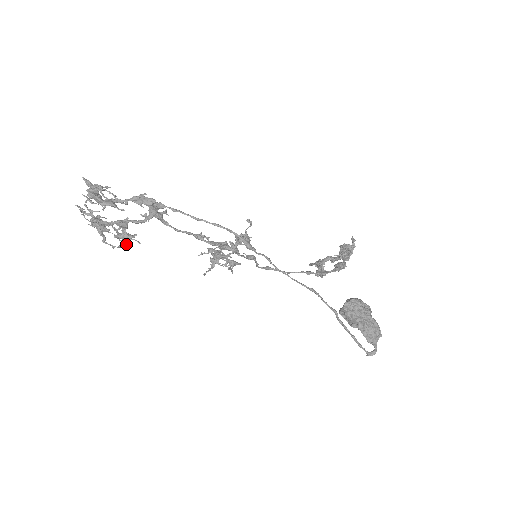
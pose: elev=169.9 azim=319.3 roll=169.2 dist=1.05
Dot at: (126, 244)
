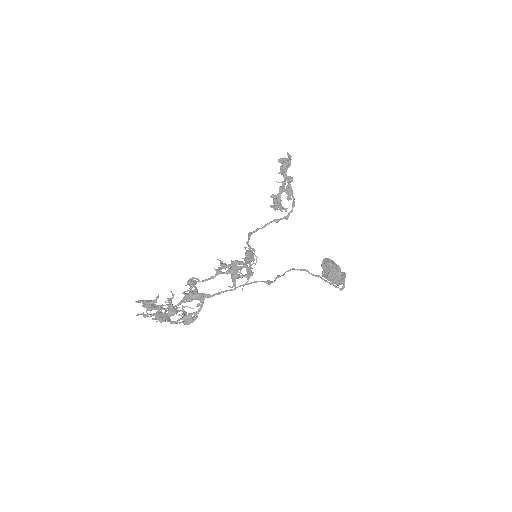
Dot at: occluded
